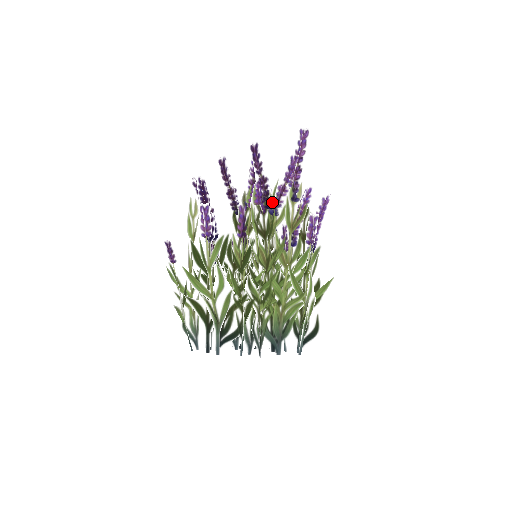
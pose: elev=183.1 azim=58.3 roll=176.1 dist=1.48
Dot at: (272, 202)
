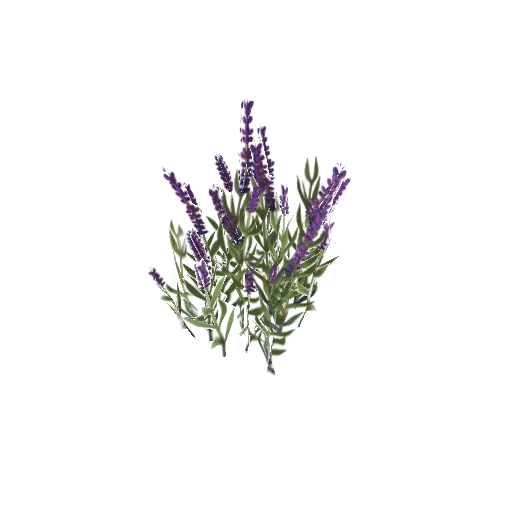
Dot at: (288, 264)
